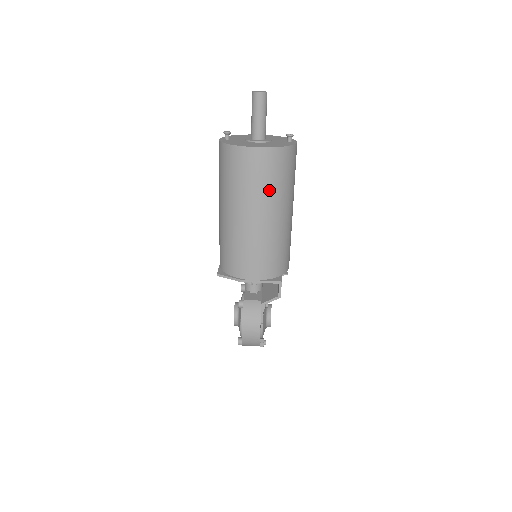
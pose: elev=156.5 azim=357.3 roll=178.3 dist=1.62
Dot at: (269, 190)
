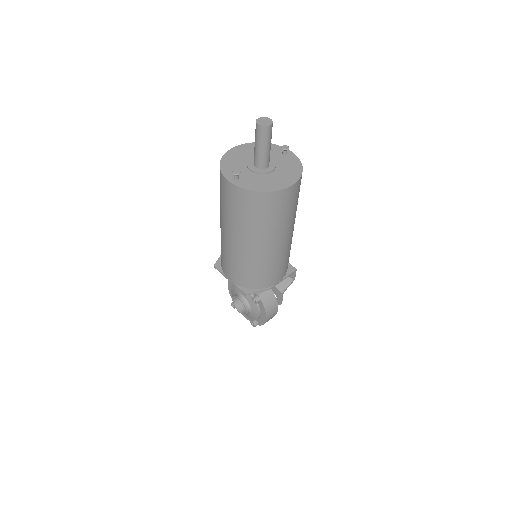
Dot at: (294, 212)
